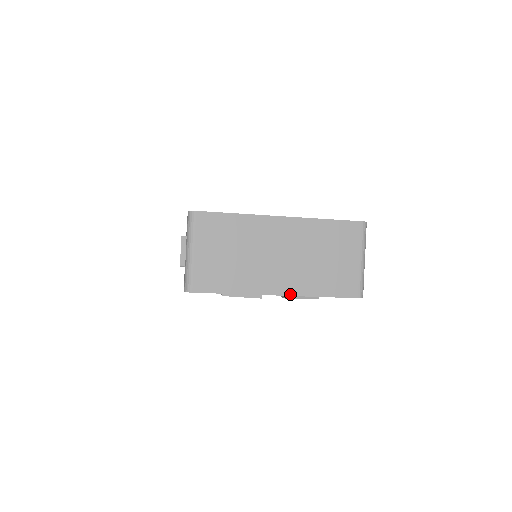
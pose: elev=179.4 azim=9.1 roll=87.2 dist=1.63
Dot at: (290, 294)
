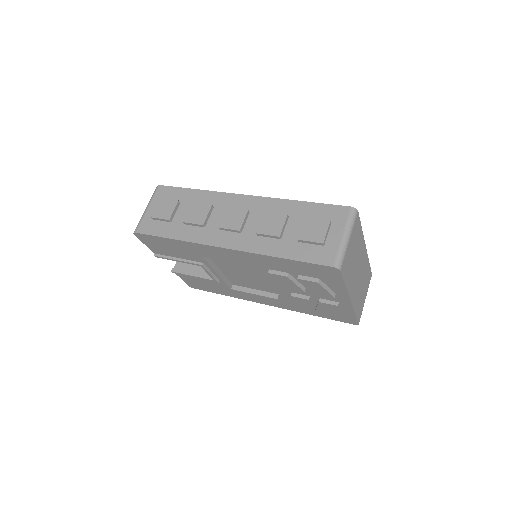
Dot at: (353, 303)
